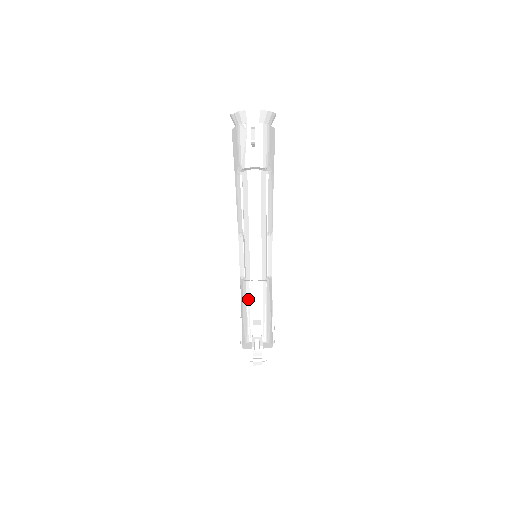
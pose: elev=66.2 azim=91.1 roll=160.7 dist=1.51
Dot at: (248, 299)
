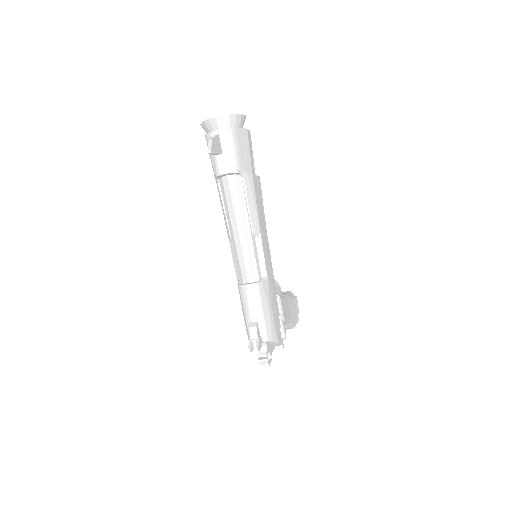
Dot at: (243, 302)
